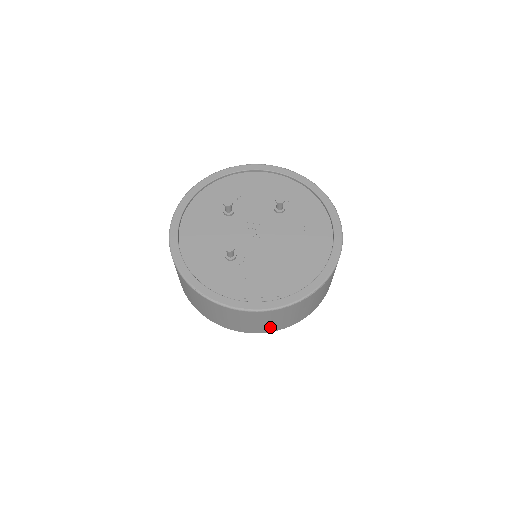
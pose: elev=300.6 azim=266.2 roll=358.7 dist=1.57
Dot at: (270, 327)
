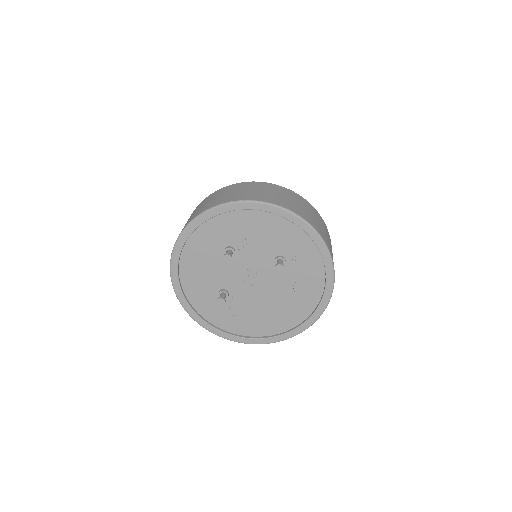
Dot at: occluded
